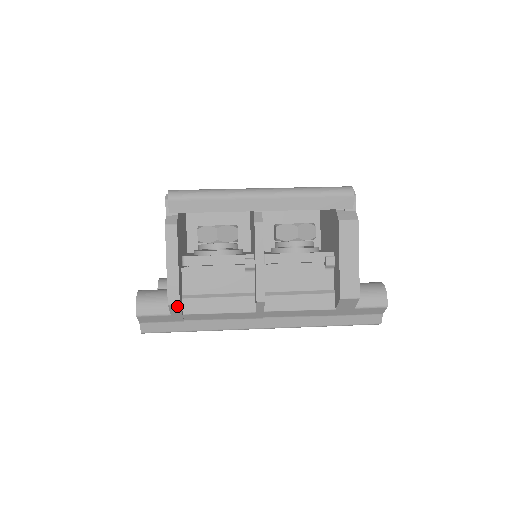
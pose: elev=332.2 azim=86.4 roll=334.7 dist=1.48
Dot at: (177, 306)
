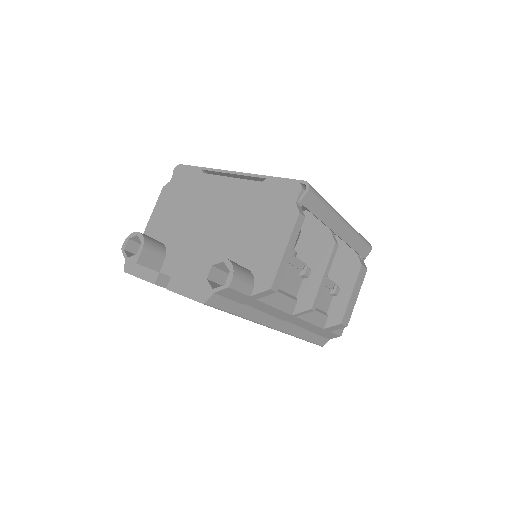
Dot at: (272, 292)
